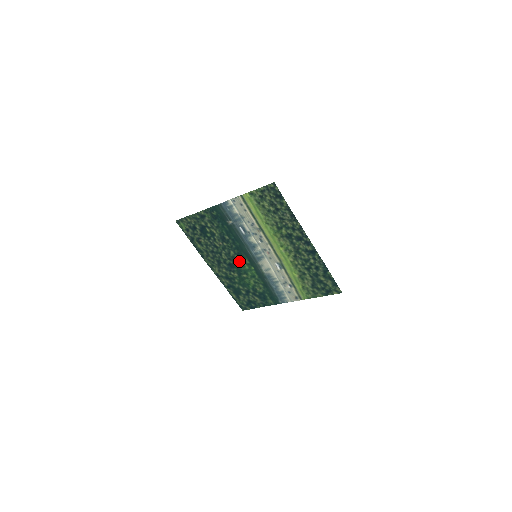
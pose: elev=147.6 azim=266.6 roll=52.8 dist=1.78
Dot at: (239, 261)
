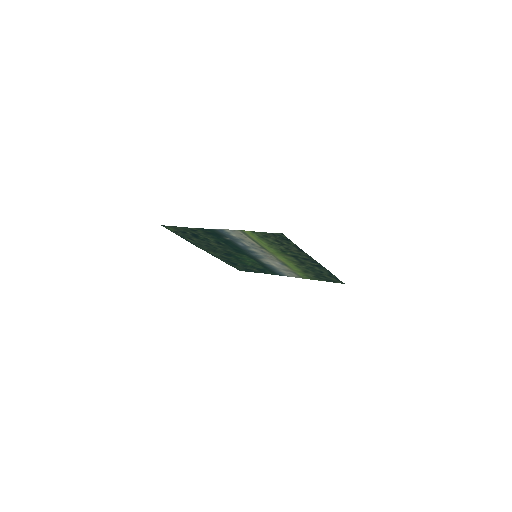
Dot at: (237, 254)
